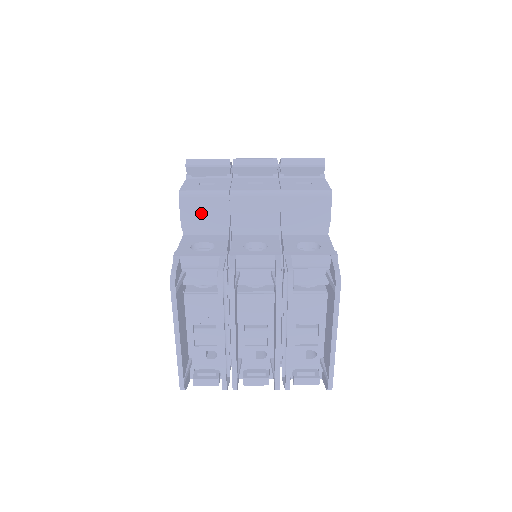
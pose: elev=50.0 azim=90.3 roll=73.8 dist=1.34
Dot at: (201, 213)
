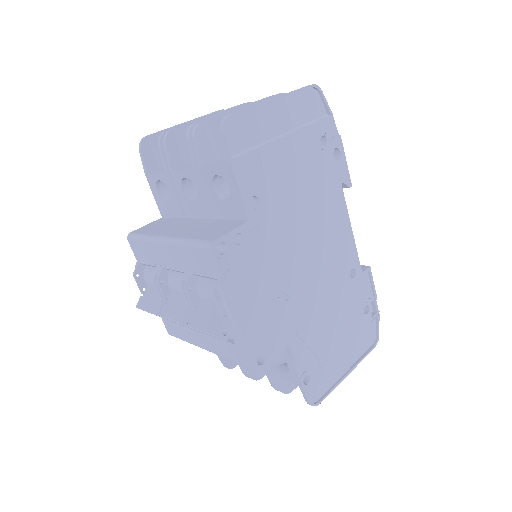
Dot at: occluded
